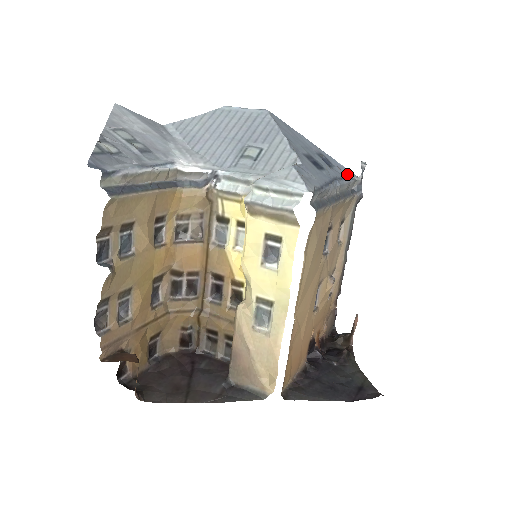
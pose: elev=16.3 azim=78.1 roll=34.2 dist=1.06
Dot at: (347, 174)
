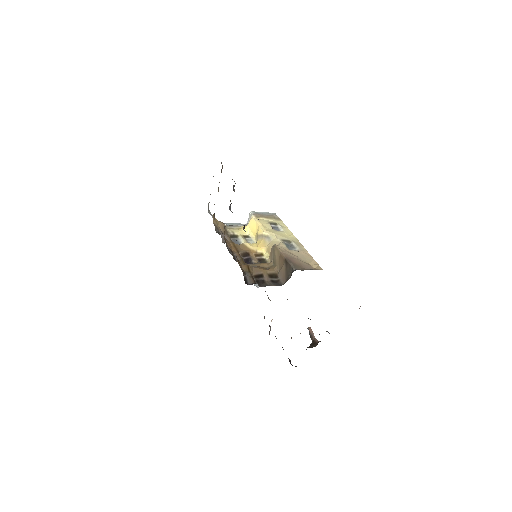
Dot at: occluded
